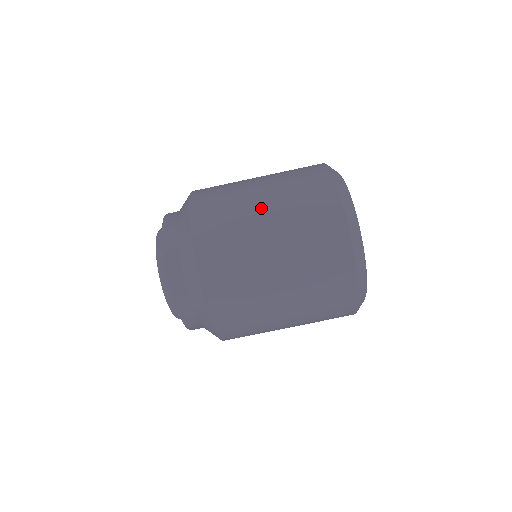
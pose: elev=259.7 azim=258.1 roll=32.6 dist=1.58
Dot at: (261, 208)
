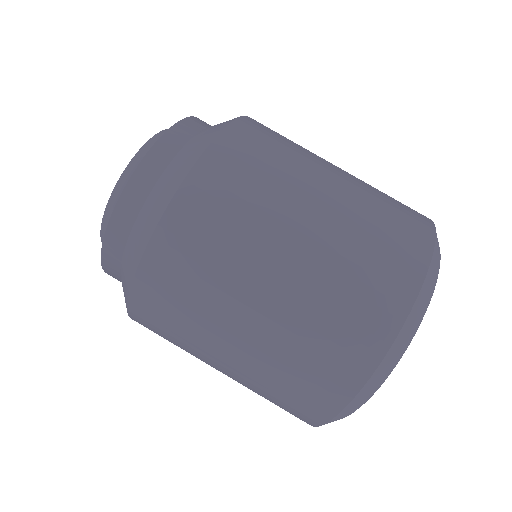
Dot at: (308, 213)
